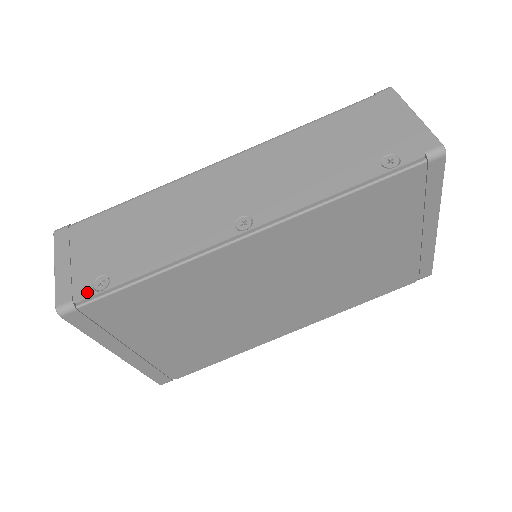
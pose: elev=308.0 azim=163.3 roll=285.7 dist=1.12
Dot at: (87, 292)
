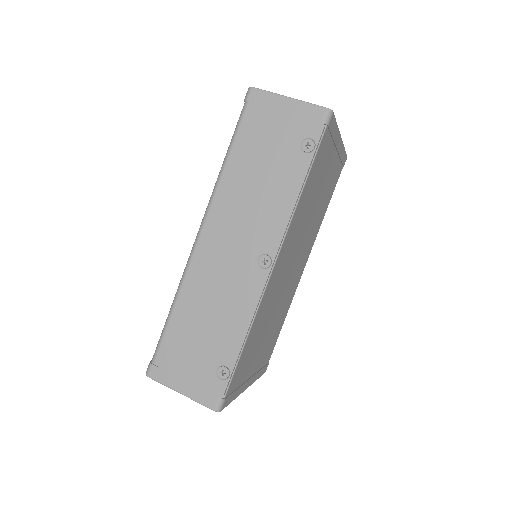
Dot at: (221, 385)
